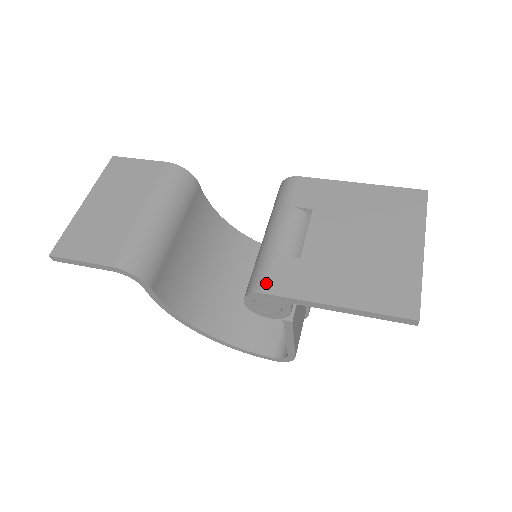
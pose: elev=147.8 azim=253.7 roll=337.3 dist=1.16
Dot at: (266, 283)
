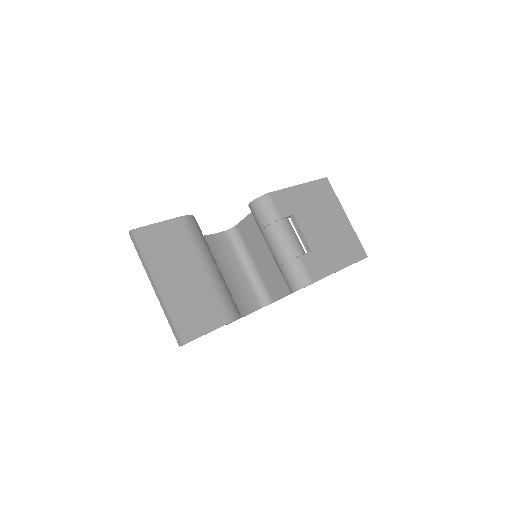
Dot at: (310, 276)
